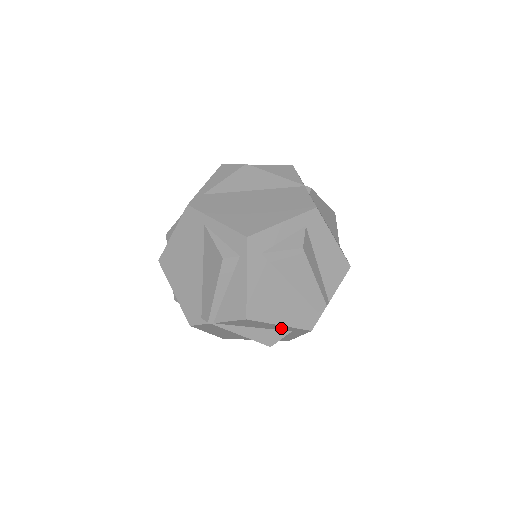
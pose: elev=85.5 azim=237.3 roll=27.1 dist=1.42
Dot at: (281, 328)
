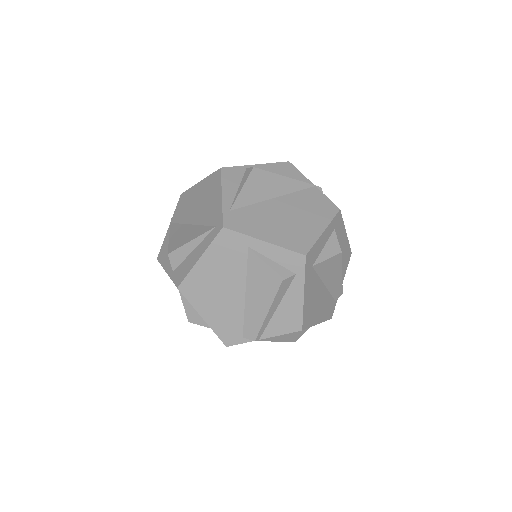
Dot at: occluded
